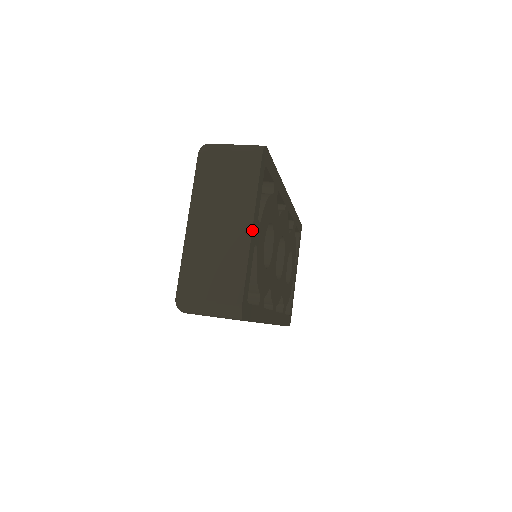
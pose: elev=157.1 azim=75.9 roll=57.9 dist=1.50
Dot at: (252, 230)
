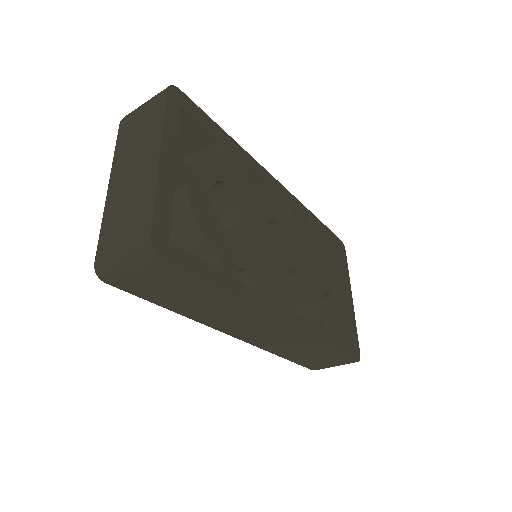
Dot at: (160, 157)
